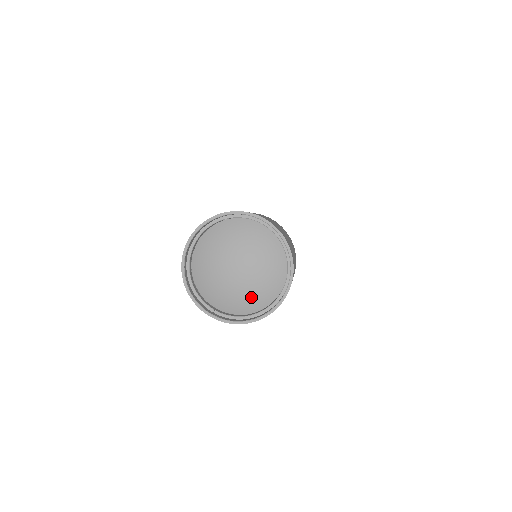
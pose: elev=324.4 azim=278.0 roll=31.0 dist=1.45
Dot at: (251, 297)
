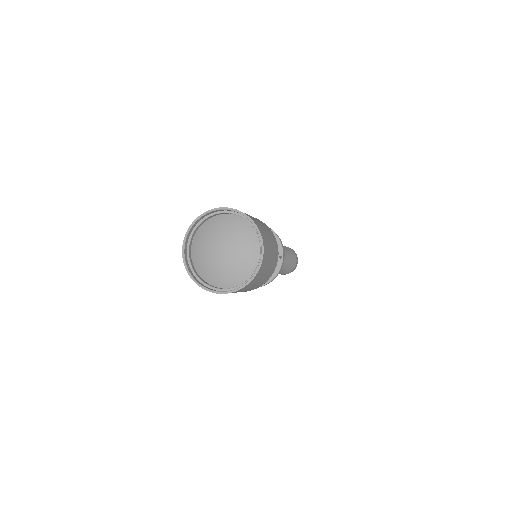
Dot at: (218, 275)
